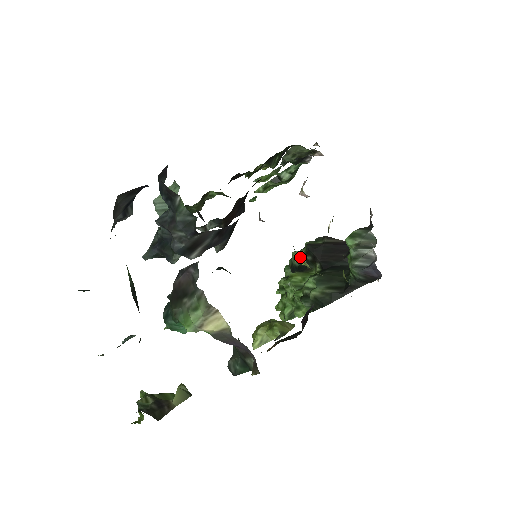
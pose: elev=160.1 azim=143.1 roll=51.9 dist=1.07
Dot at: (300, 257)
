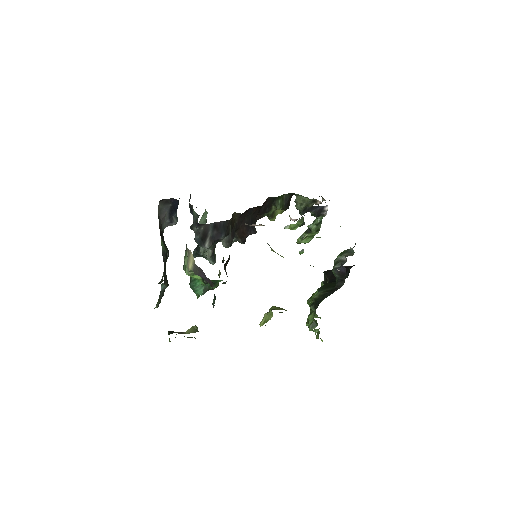
Dot at: occluded
